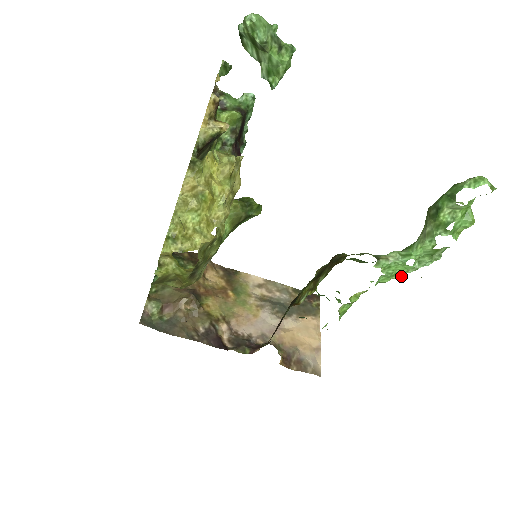
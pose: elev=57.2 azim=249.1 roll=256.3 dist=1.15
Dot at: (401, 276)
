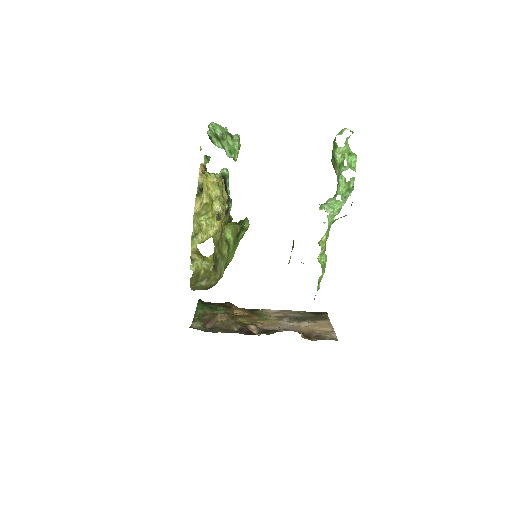
Dot at: occluded
